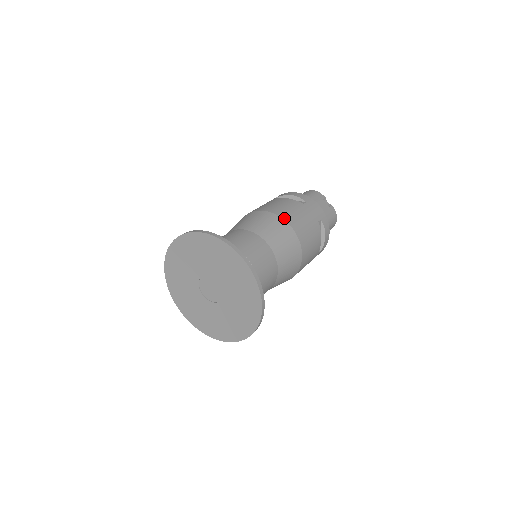
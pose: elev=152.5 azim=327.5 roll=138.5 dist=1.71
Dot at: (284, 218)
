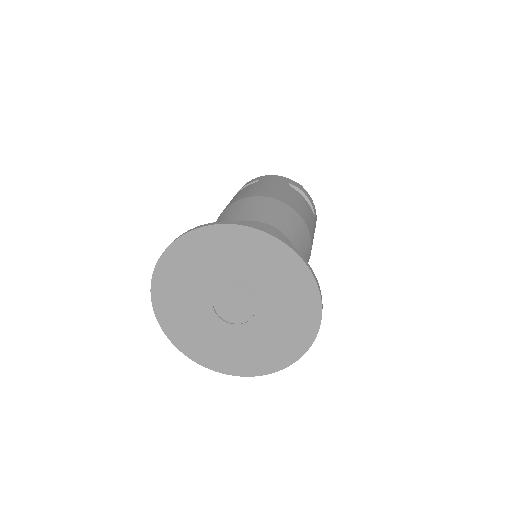
Dot at: (250, 196)
